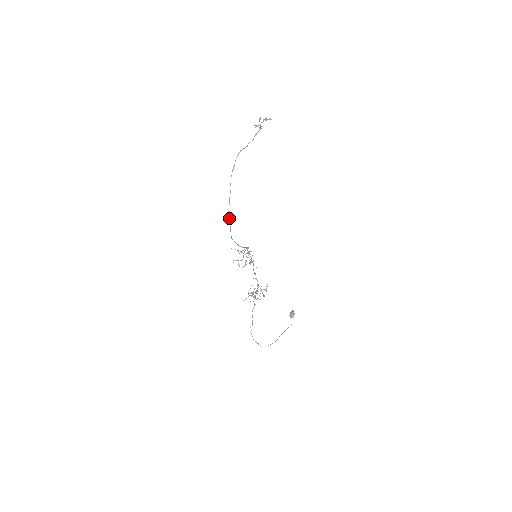
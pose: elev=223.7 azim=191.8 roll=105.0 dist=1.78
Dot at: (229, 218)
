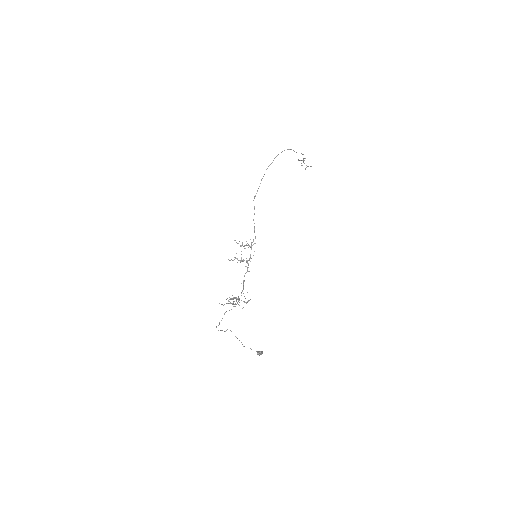
Dot at: (262, 178)
